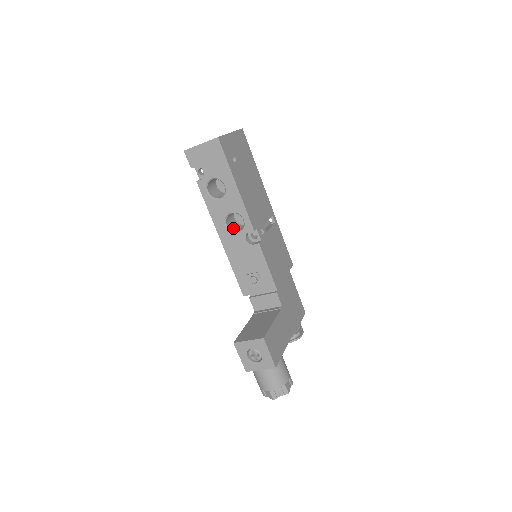
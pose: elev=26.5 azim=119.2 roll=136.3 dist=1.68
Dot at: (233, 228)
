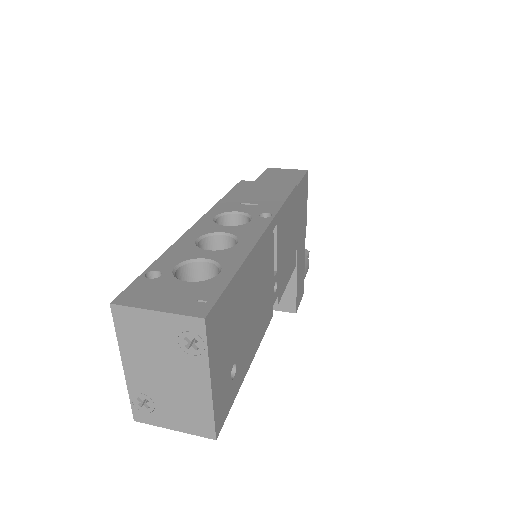
Dot at: occluded
